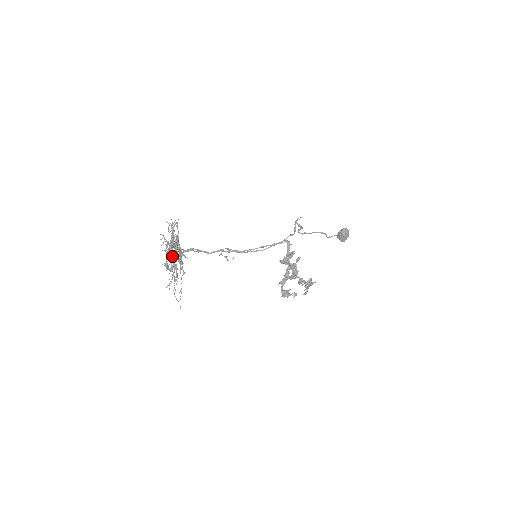
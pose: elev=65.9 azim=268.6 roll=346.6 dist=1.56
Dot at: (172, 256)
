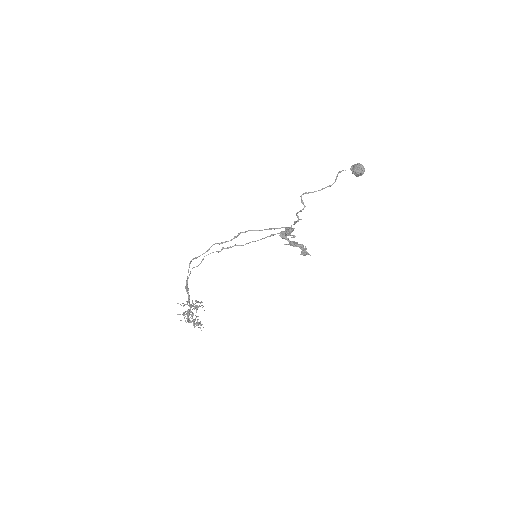
Dot at: (193, 322)
